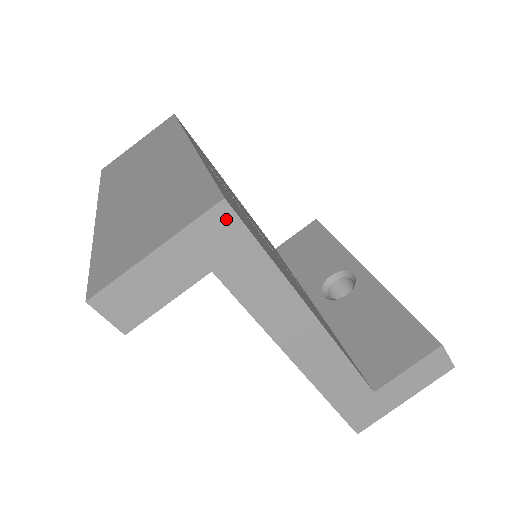
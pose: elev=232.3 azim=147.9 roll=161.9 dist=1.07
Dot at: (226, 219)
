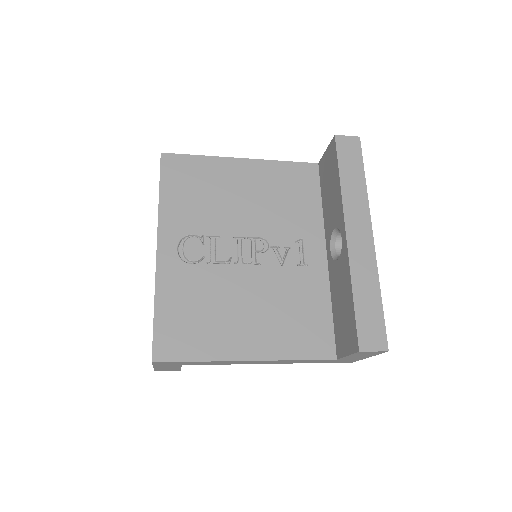
Dot at: (162, 363)
